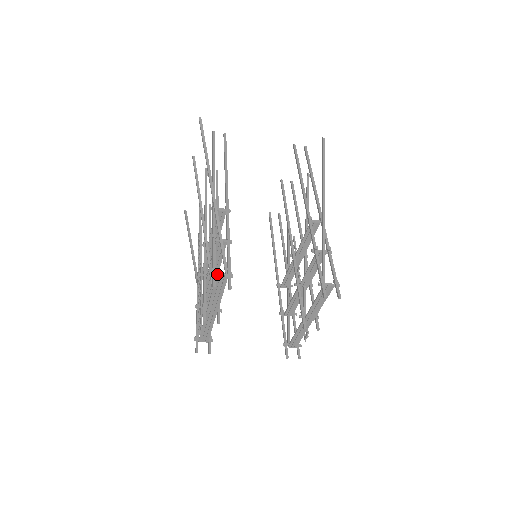
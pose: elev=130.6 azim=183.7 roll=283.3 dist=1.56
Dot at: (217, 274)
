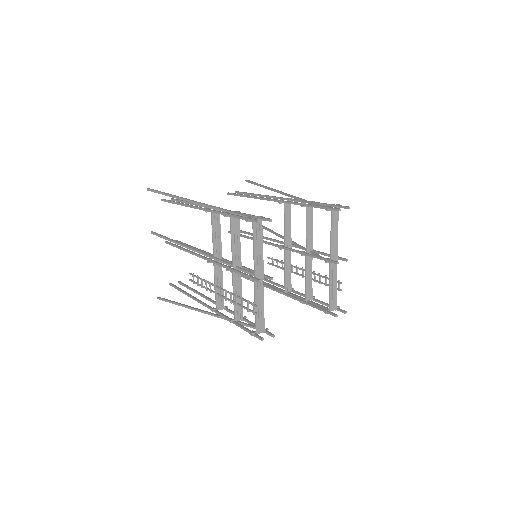
Dot at: occluded
